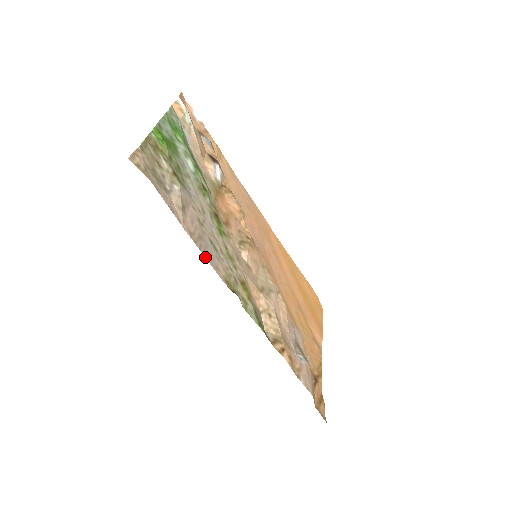
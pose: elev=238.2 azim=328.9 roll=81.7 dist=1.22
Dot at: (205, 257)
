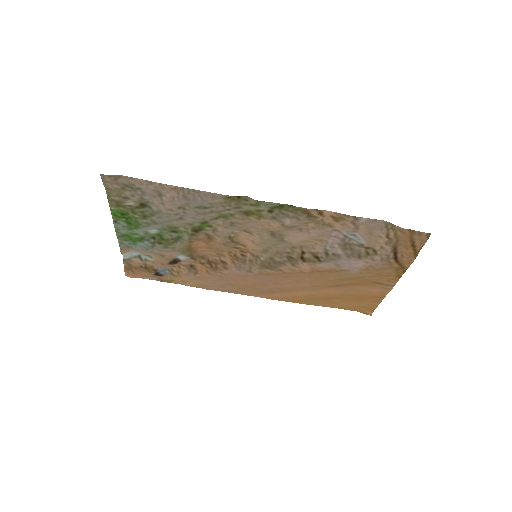
Dot at: (197, 190)
